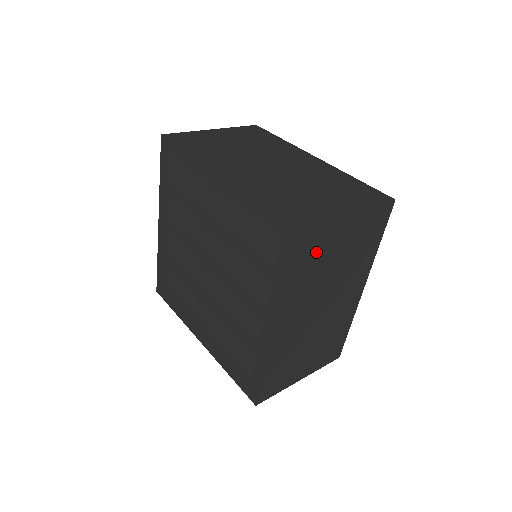
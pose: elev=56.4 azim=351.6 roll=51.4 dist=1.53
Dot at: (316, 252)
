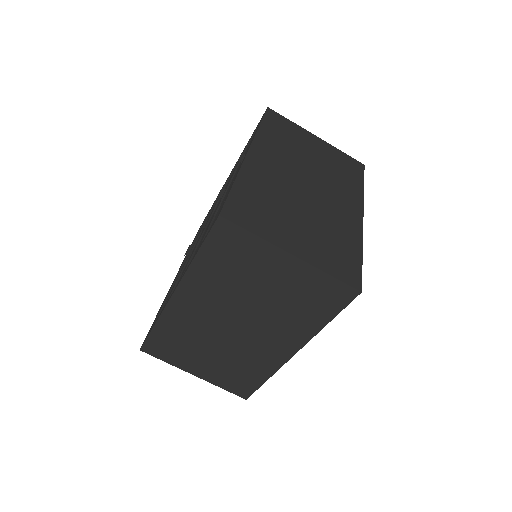
Dot at: (239, 259)
